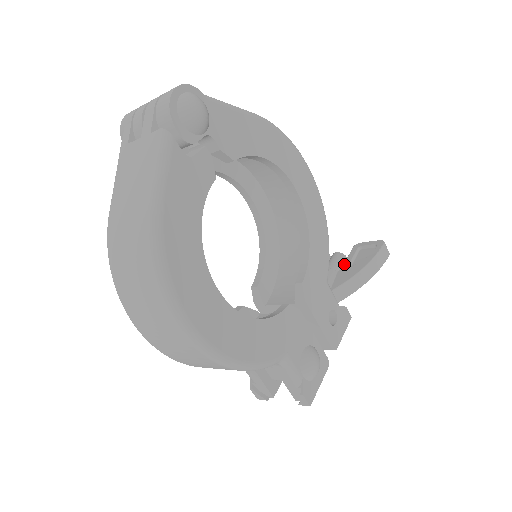
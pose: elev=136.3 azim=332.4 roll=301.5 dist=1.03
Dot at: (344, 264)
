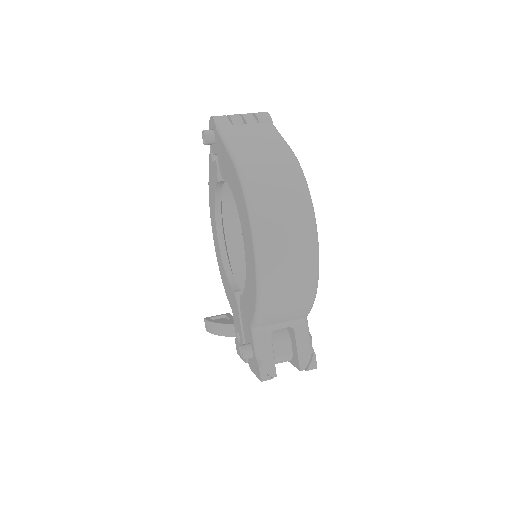
Dot at: occluded
